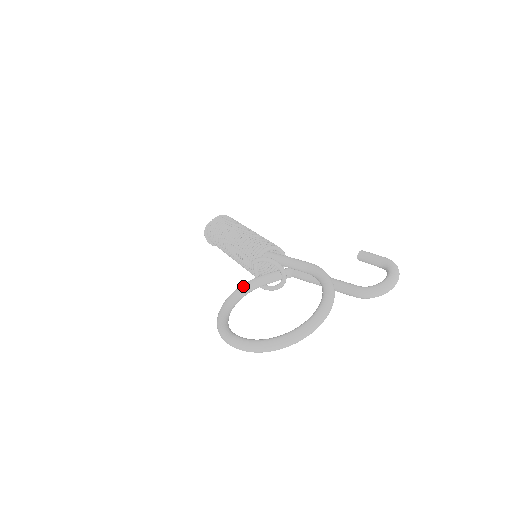
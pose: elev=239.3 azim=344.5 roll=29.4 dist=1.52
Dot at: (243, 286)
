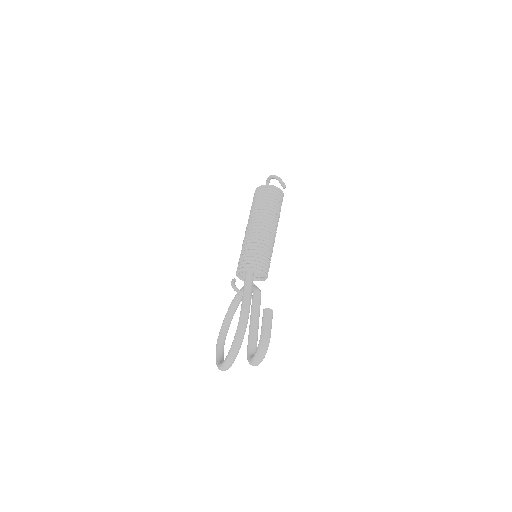
Dot at: occluded
